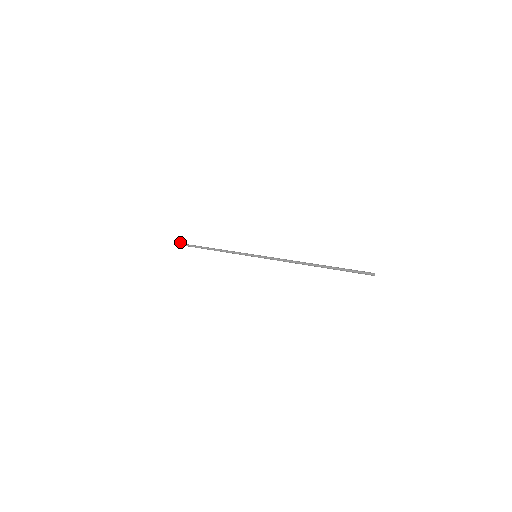
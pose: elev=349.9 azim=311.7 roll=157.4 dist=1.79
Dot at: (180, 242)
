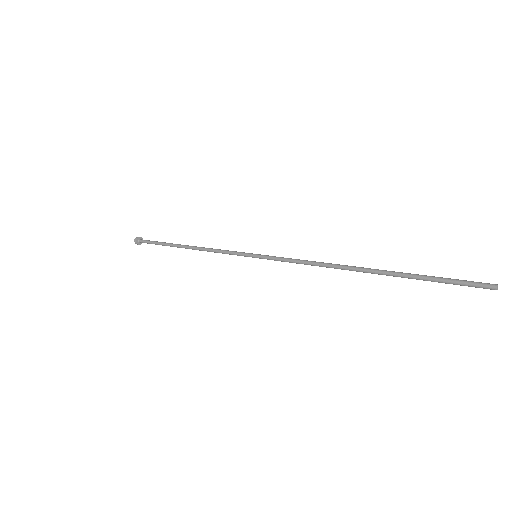
Dot at: occluded
